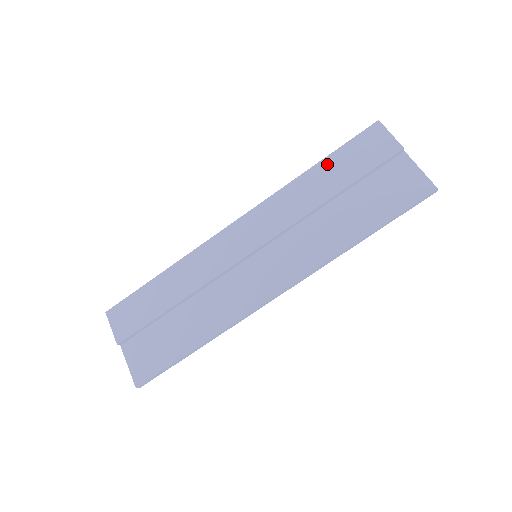
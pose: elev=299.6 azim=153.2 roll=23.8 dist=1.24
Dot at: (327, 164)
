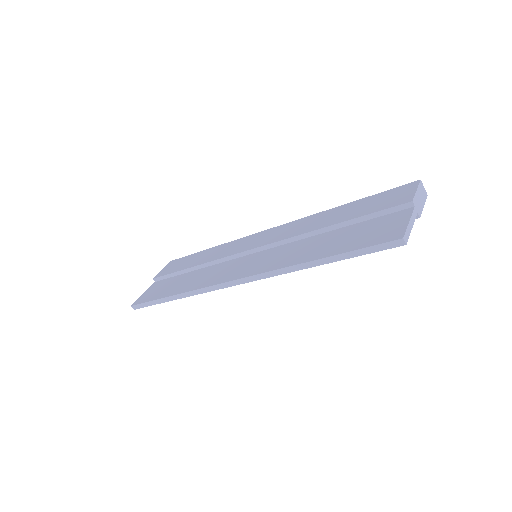
Dot at: (353, 204)
